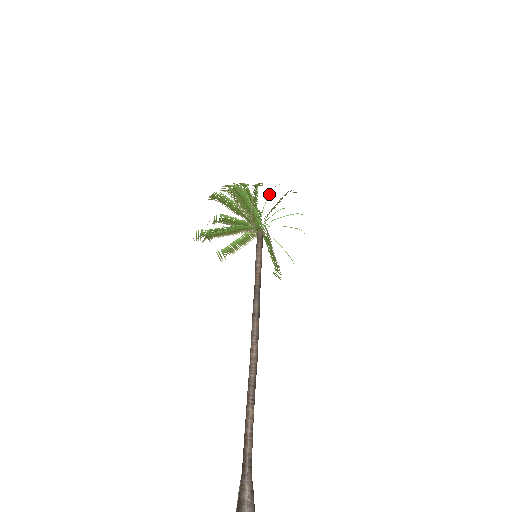
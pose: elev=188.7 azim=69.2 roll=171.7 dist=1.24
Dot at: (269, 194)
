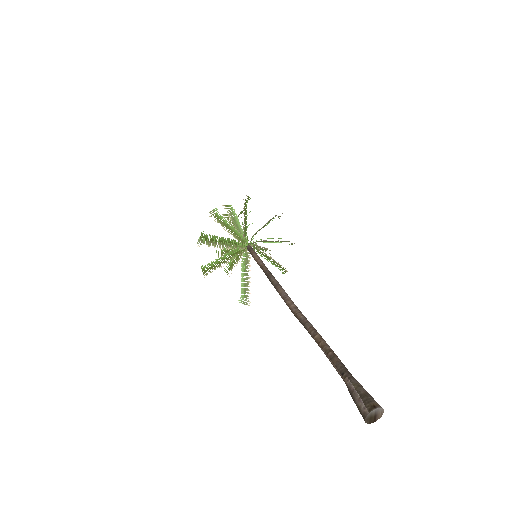
Dot at: (247, 227)
